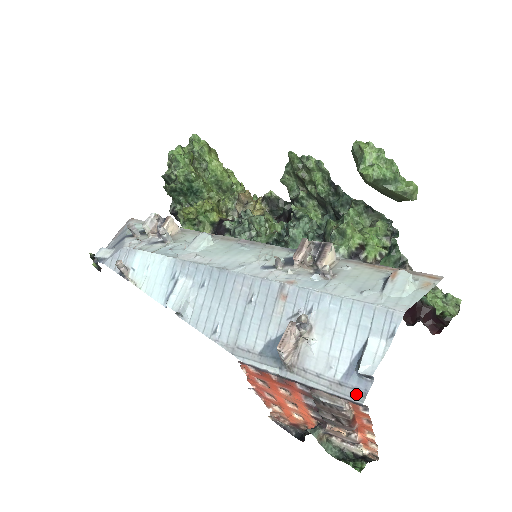
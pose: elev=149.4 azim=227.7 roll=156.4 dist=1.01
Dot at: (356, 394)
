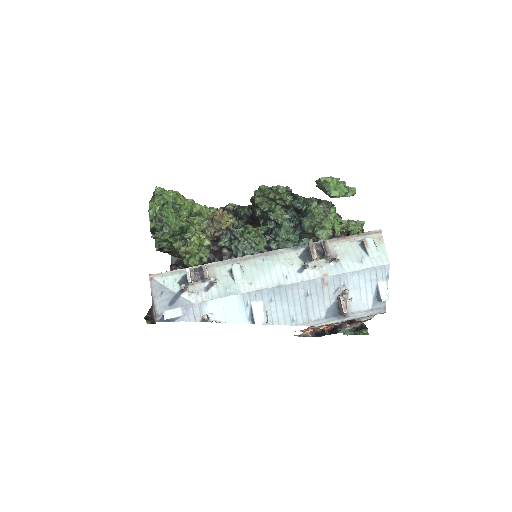
Dot at: (381, 310)
